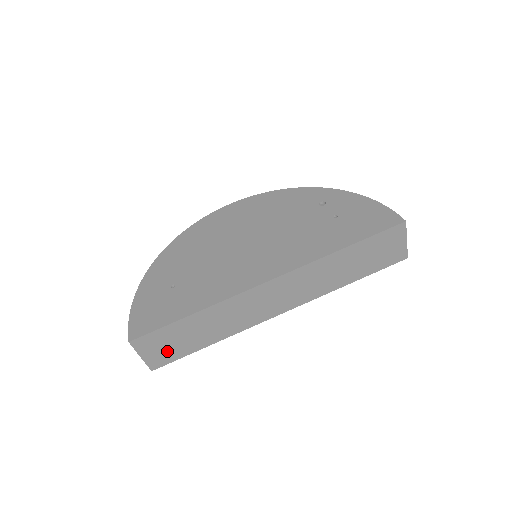
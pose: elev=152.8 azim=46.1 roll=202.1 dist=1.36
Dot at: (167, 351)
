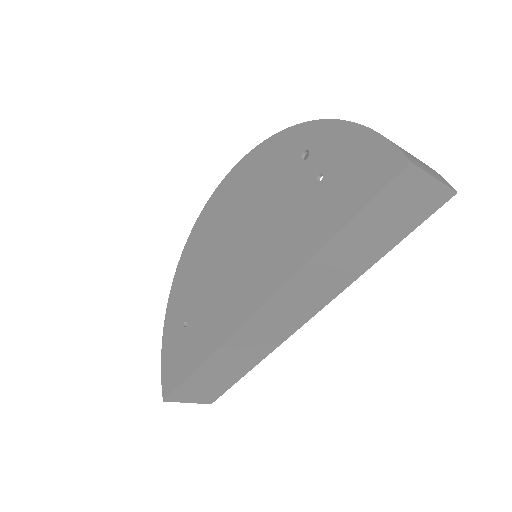
Dot at: (209, 390)
